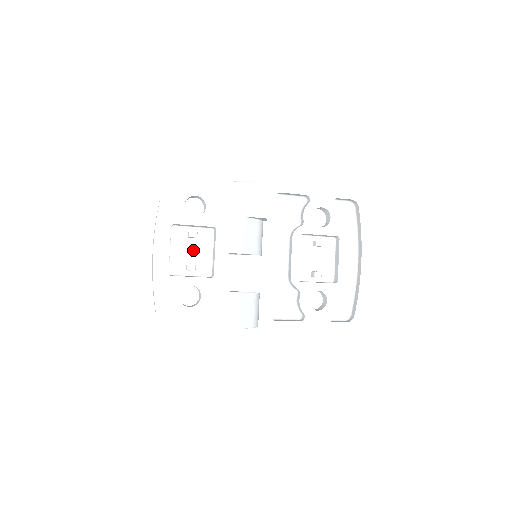
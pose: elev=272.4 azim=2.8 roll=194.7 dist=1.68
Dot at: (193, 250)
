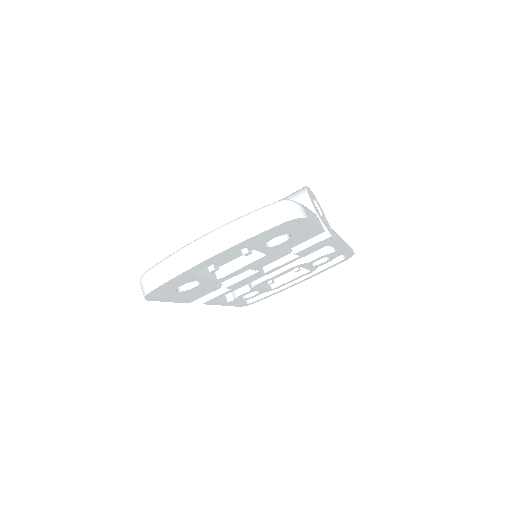
Dot at: occluded
